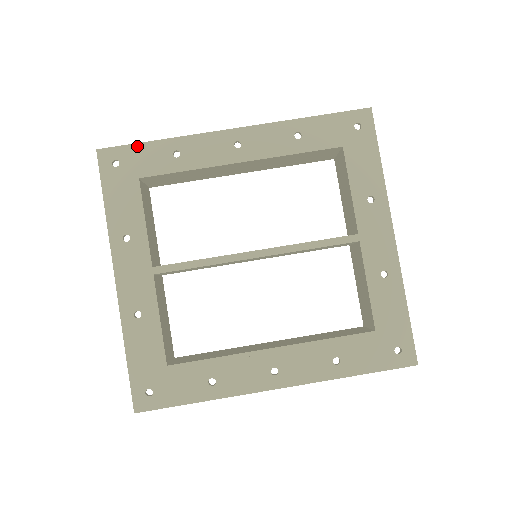
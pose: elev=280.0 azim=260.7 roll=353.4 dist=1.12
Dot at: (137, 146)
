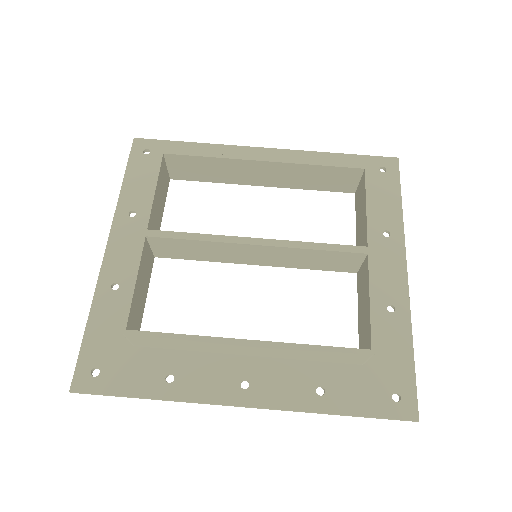
Dot at: (171, 143)
